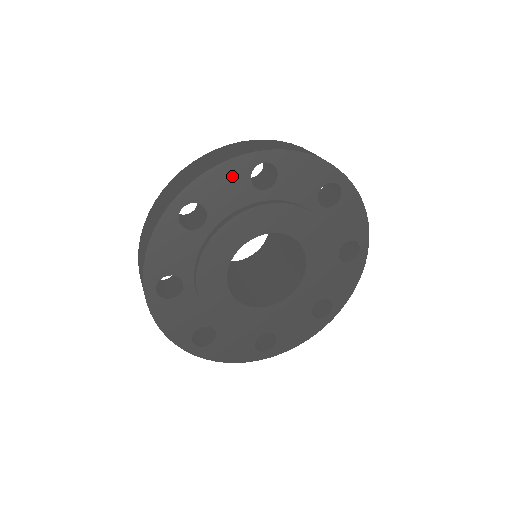
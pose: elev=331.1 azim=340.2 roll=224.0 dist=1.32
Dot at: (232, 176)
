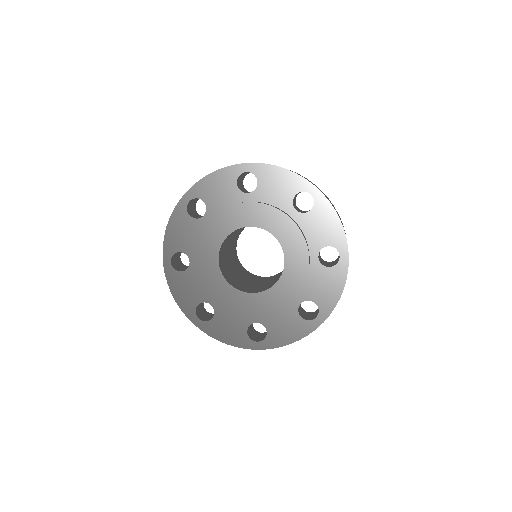
Dot at: (180, 224)
